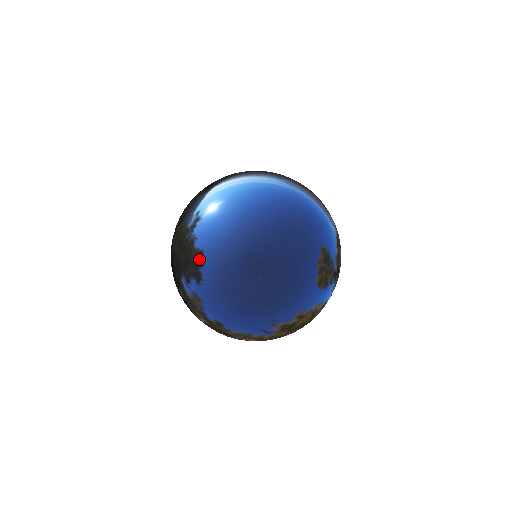
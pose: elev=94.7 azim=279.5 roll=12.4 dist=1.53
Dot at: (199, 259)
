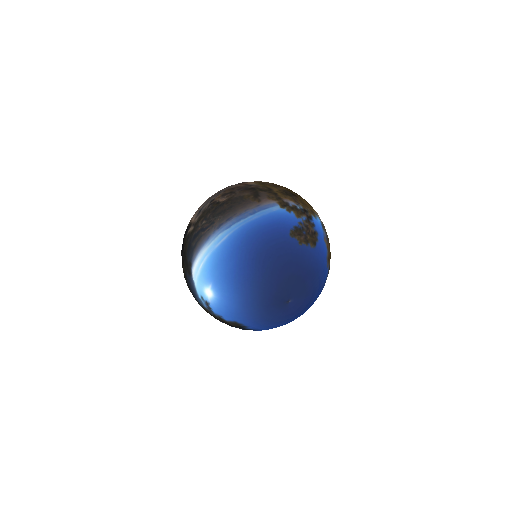
Dot at: (238, 326)
